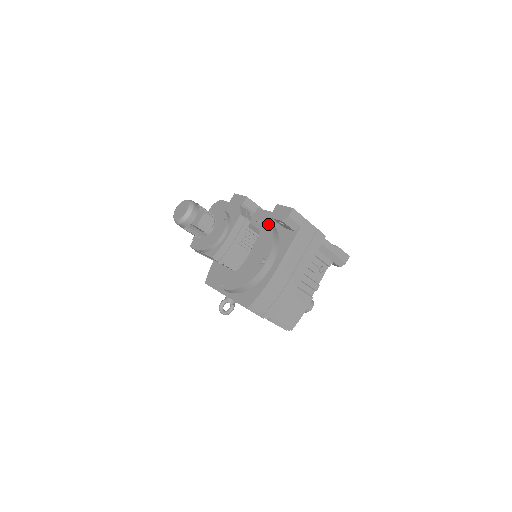
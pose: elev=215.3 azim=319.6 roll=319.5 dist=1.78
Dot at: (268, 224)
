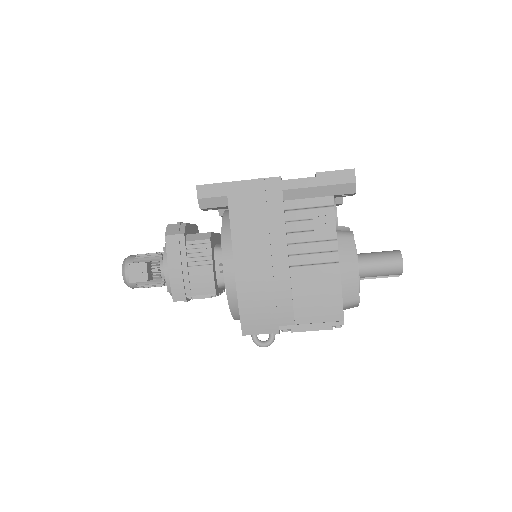
Dot at: occluded
